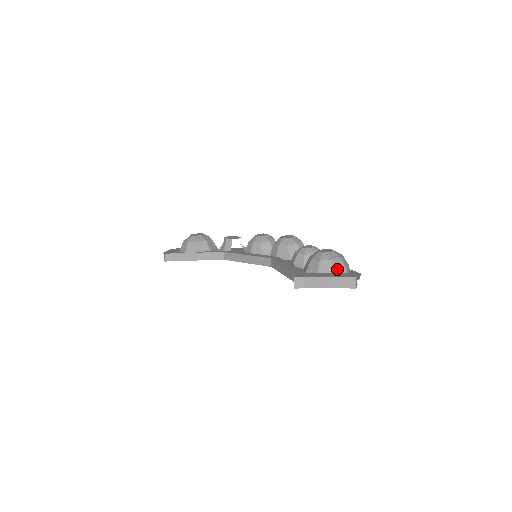
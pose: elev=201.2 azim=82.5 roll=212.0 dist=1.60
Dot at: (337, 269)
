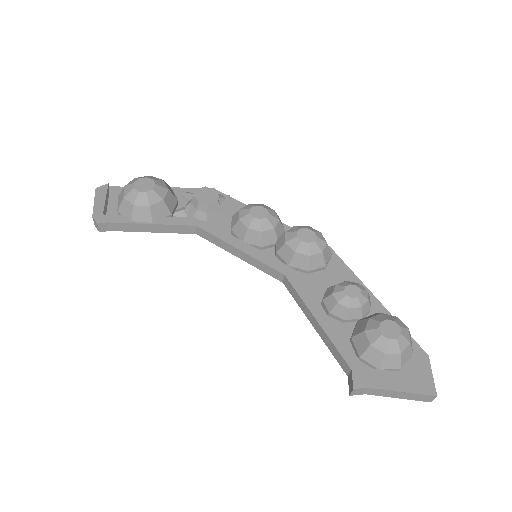
Dot at: (404, 361)
